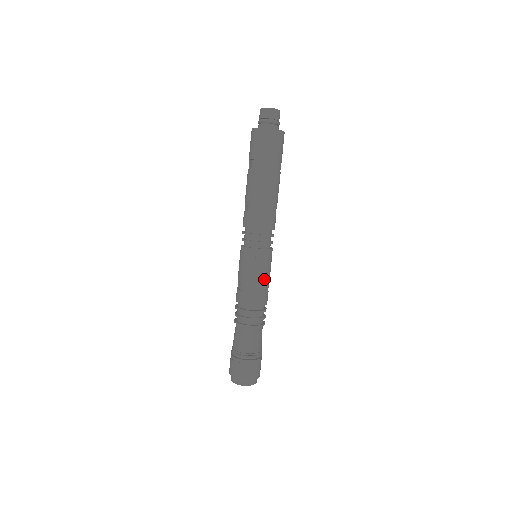
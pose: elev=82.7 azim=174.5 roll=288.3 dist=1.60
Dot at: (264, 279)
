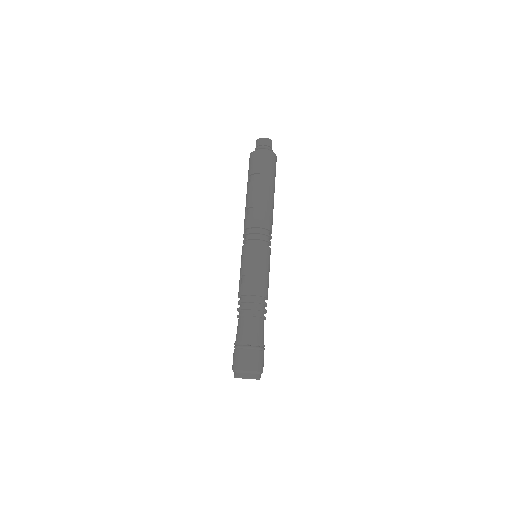
Dot at: (268, 274)
